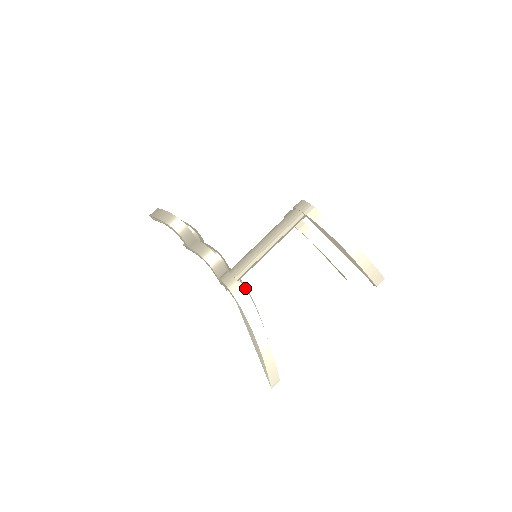
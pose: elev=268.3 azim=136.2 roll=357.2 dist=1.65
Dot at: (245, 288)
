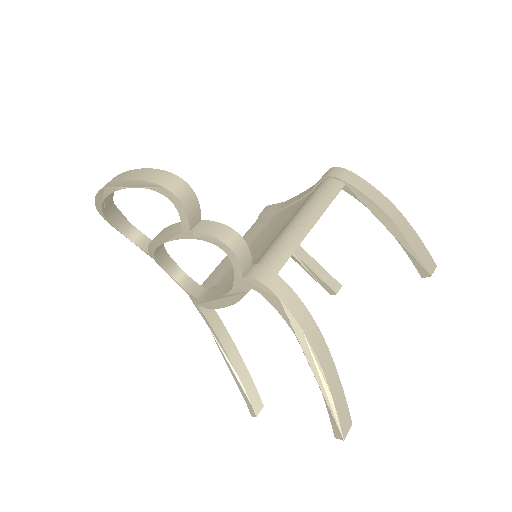
Dot at: occluded
